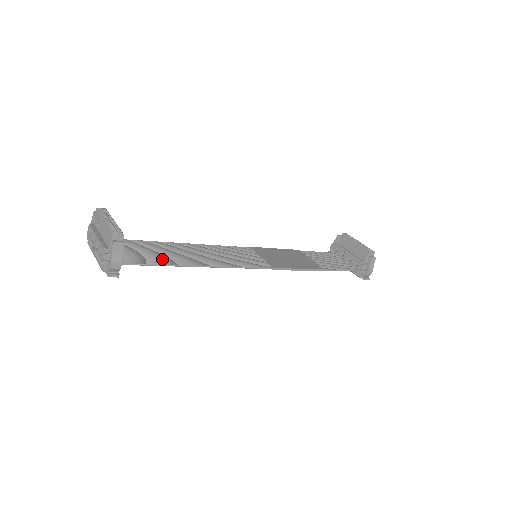
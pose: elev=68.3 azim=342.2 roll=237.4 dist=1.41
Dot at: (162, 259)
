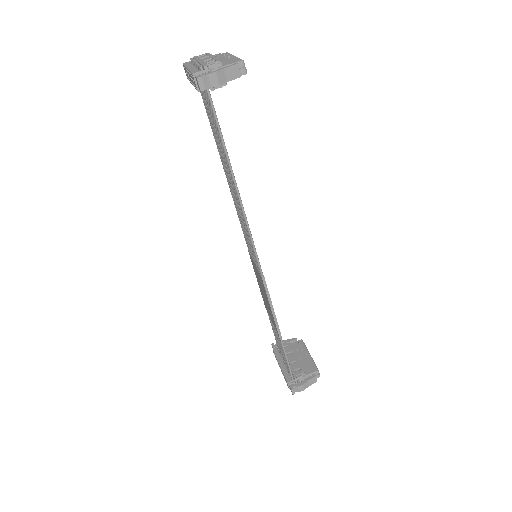
Dot at: occluded
